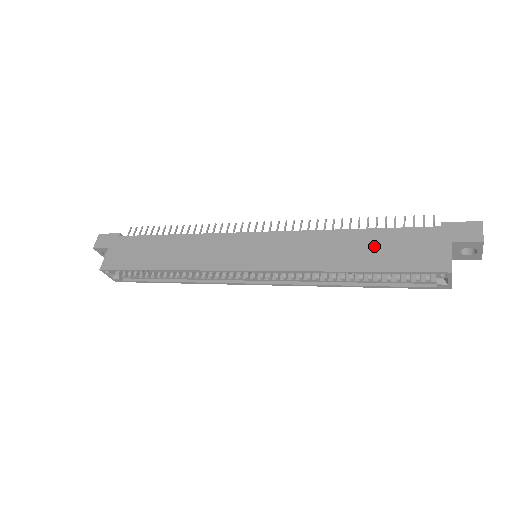
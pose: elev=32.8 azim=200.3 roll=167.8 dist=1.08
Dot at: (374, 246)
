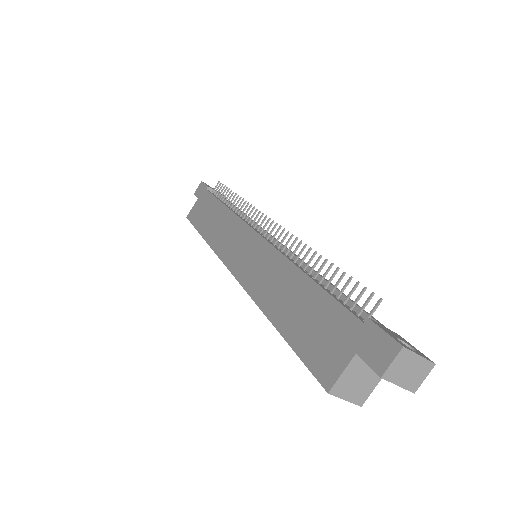
Dot at: (303, 307)
